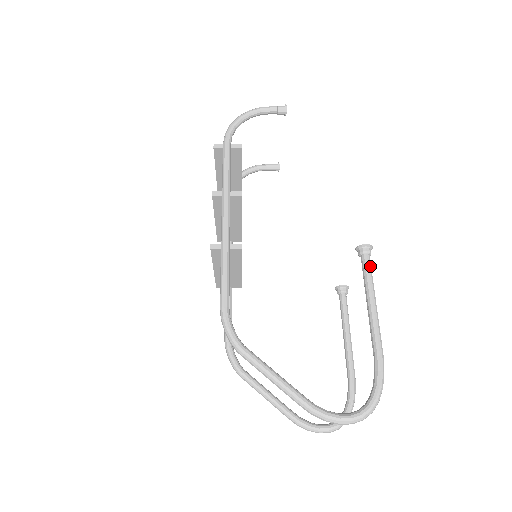
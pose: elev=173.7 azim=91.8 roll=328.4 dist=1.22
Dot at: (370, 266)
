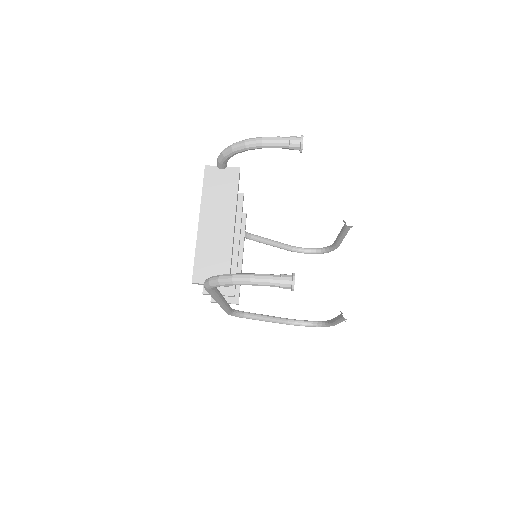
Dot at: occluded
